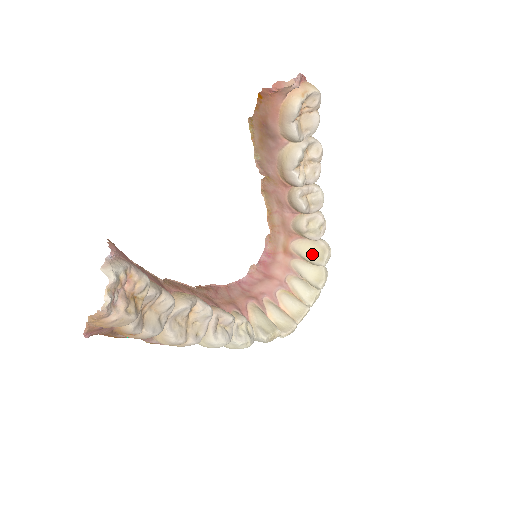
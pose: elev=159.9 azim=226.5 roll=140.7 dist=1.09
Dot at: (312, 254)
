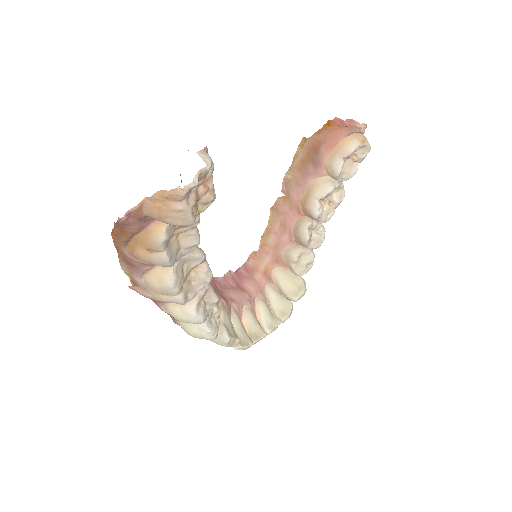
Dot at: (289, 286)
